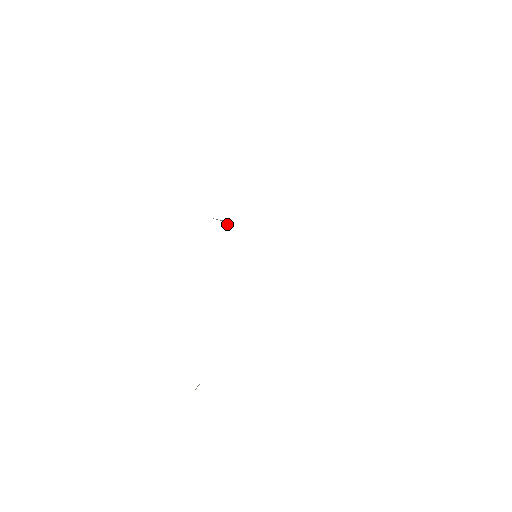
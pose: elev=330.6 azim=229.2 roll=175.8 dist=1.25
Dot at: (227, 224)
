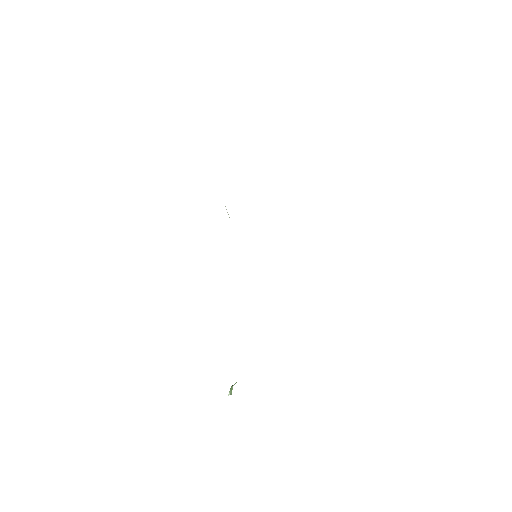
Dot at: occluded
